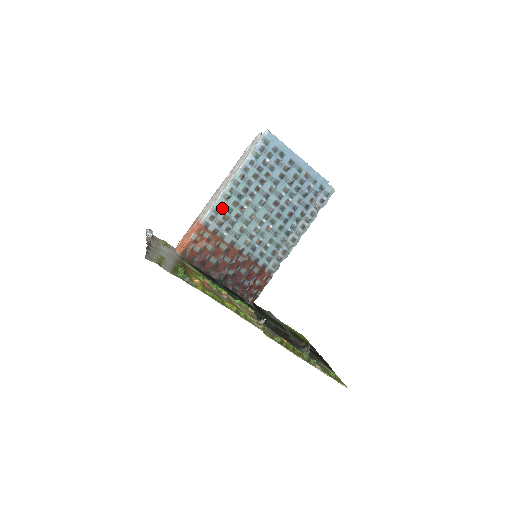
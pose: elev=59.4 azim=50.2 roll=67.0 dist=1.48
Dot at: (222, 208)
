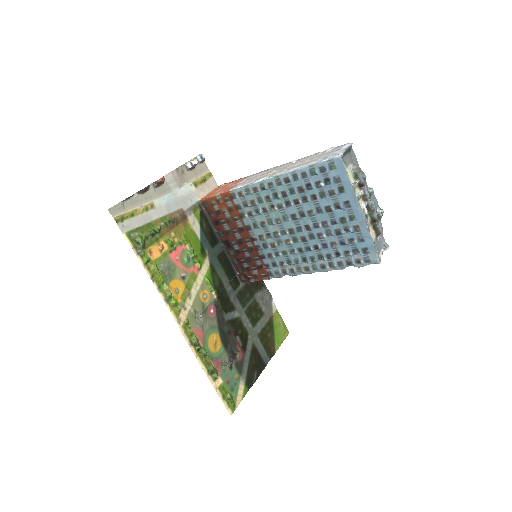
Dot at: (254, 193)
